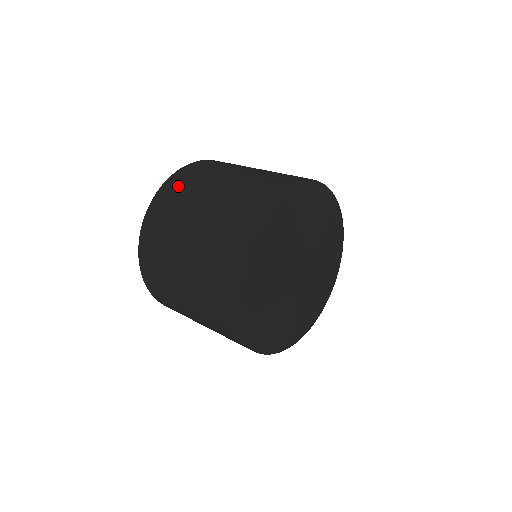
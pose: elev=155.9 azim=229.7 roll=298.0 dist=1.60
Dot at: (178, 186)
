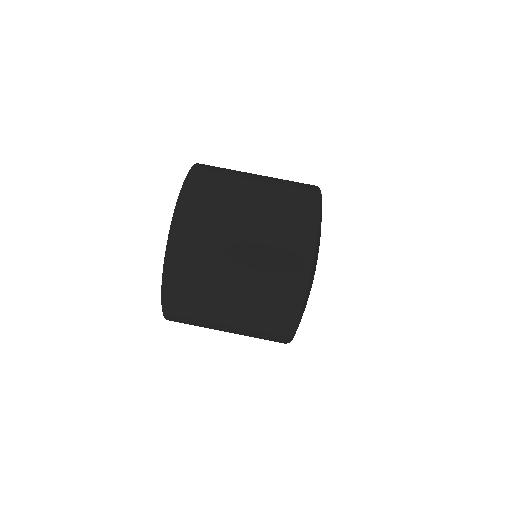
Dot at: (188, 256)
